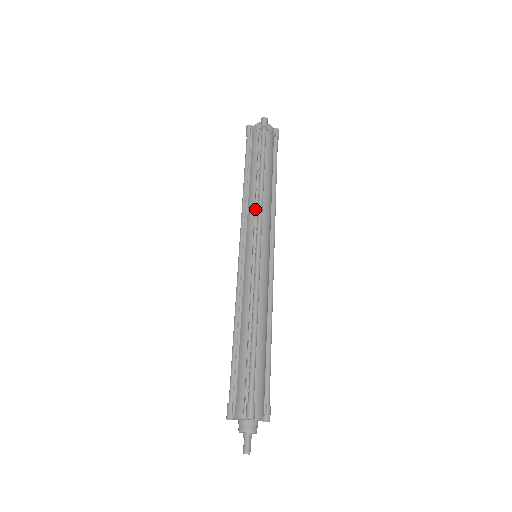
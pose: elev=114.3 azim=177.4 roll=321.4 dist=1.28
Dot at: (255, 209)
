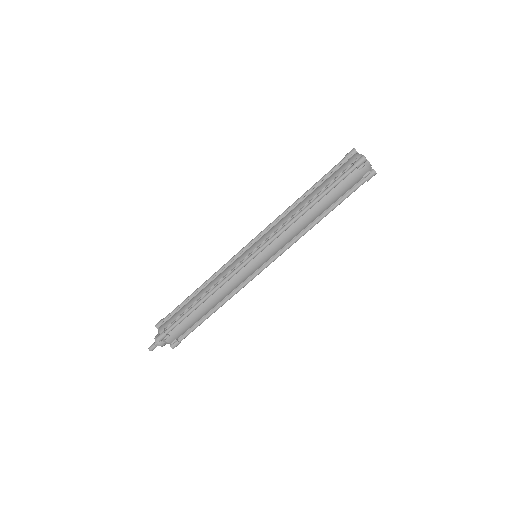
Dot at: (280, 227)
